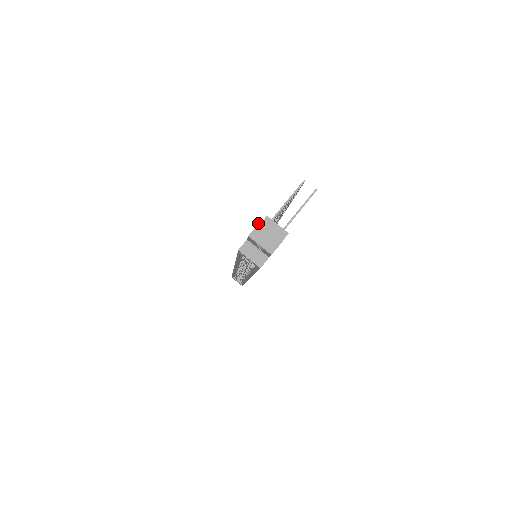
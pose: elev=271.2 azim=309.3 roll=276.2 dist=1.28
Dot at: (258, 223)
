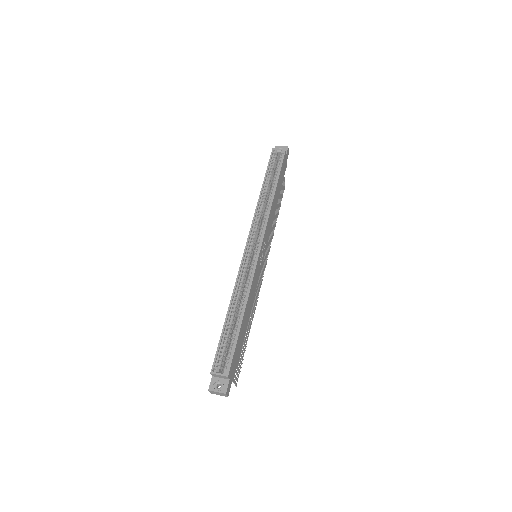
Dot at: occluded
